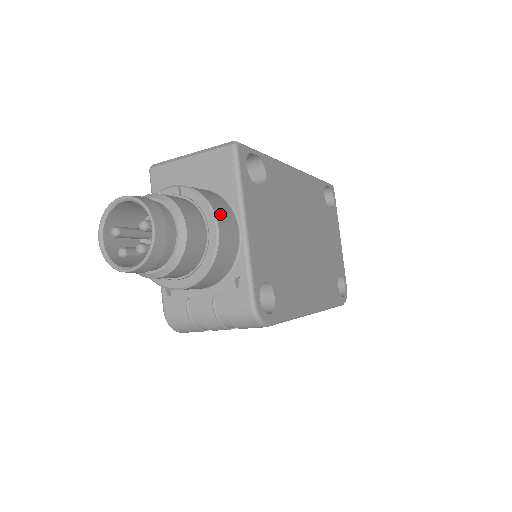
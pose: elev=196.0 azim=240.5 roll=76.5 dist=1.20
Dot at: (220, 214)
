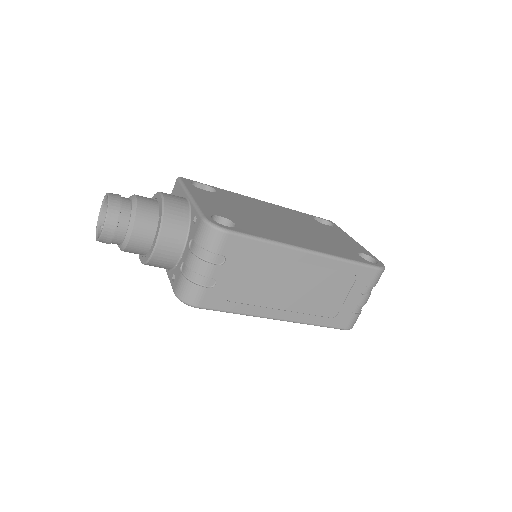
Dot at: (166, 193)
